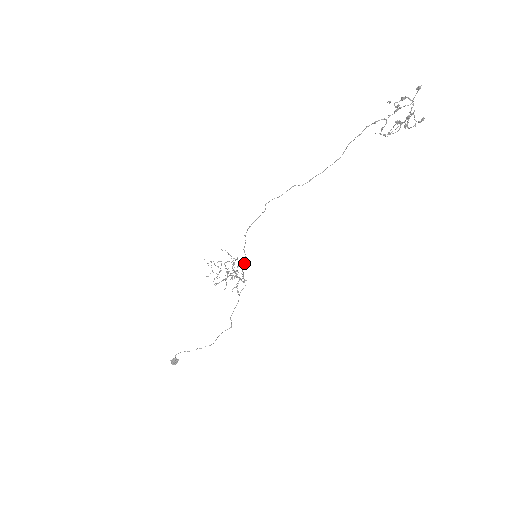
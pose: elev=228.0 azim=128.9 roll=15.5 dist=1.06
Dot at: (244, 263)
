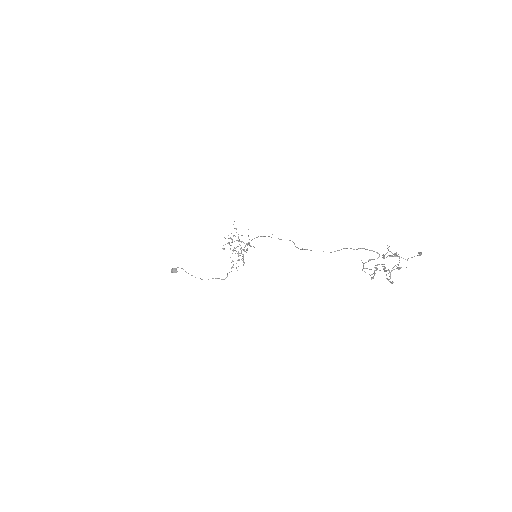
Dot at: occluded
